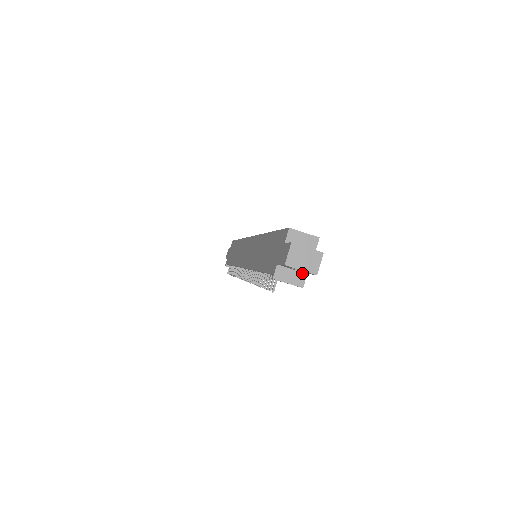
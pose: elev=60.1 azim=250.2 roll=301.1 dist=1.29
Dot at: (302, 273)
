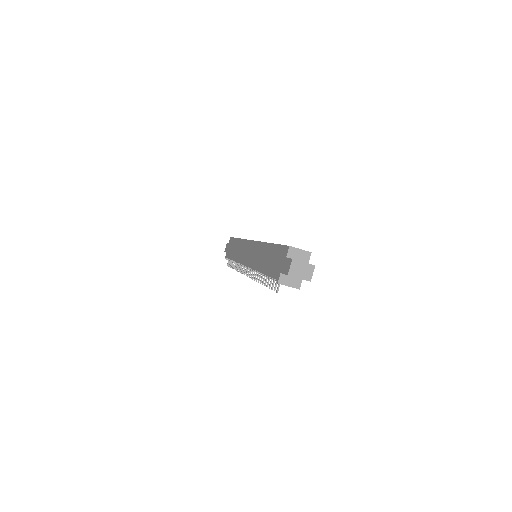
Dot at: (299, 279)
